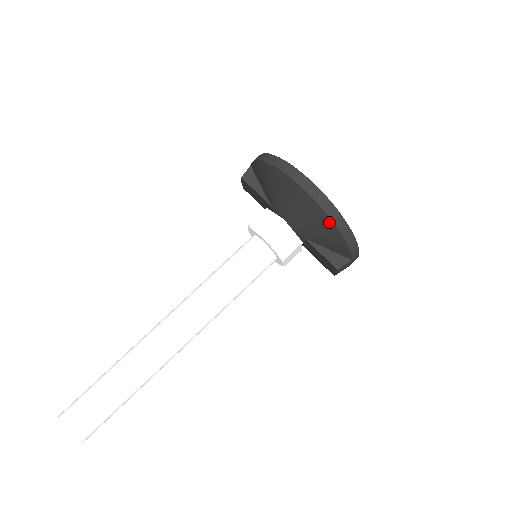
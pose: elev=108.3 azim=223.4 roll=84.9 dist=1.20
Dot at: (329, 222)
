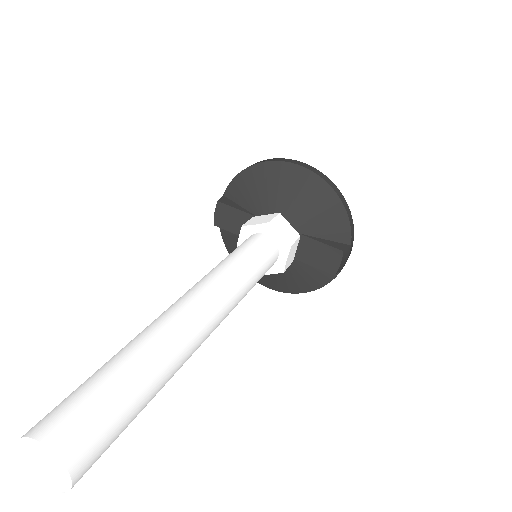
Dot at: (330, 193)
